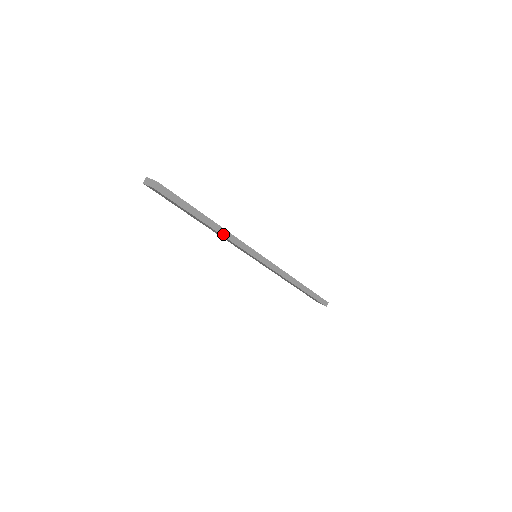
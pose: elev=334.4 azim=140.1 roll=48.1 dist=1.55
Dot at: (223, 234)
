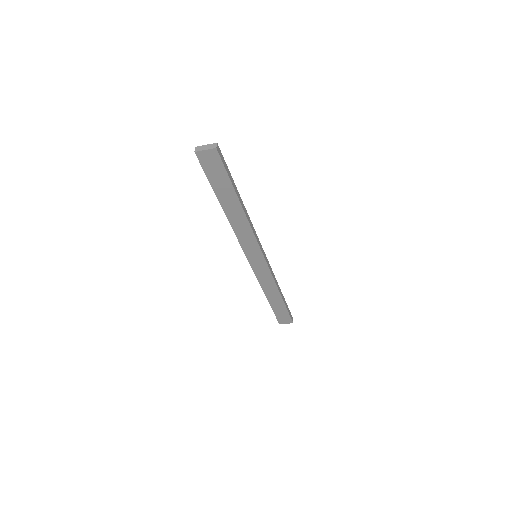
Dot at: (247, 218)
